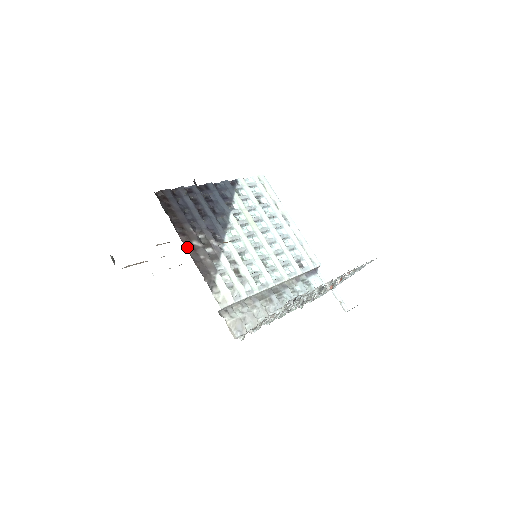
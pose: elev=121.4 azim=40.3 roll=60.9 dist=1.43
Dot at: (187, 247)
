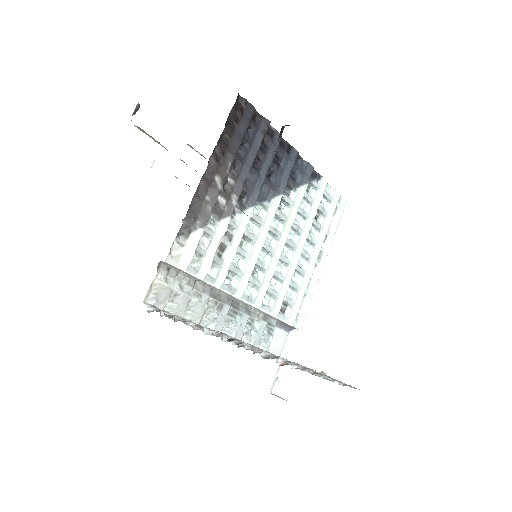
Dot at: (206, 173)
